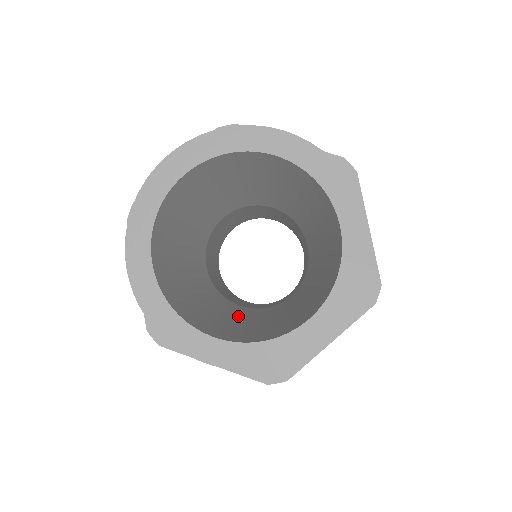
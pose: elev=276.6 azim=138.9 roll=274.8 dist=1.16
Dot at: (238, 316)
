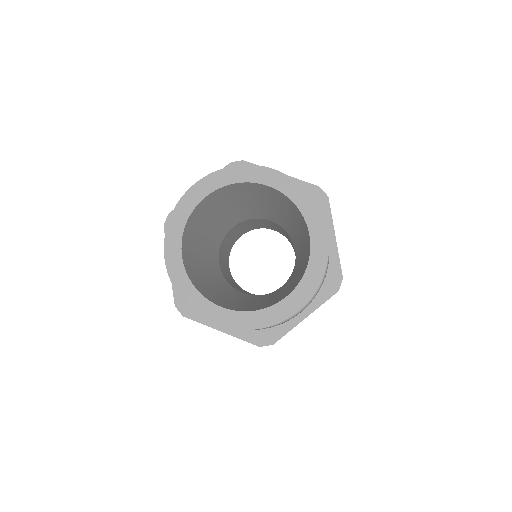
Dot at: occluded
